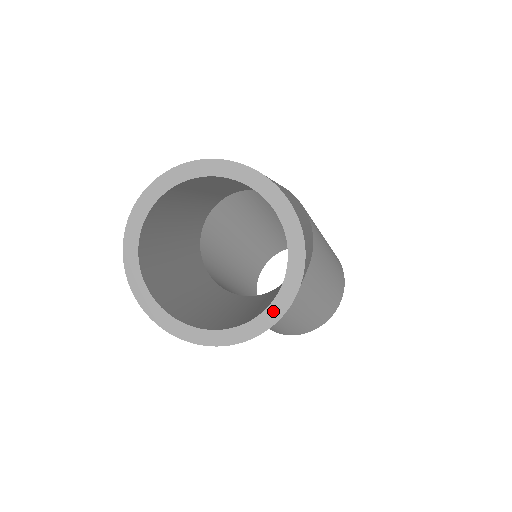
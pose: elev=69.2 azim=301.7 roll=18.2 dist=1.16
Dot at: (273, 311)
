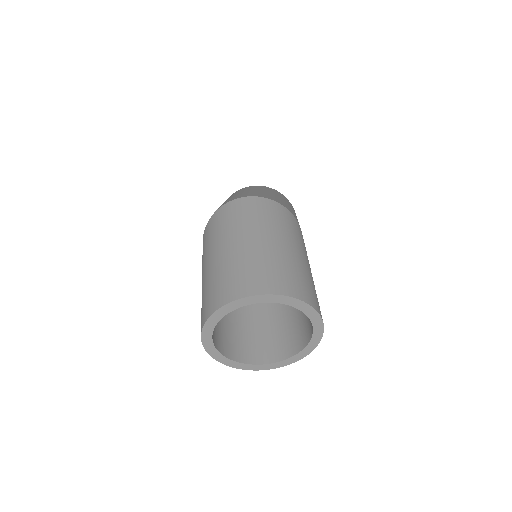
Dot at: (288, 361)
